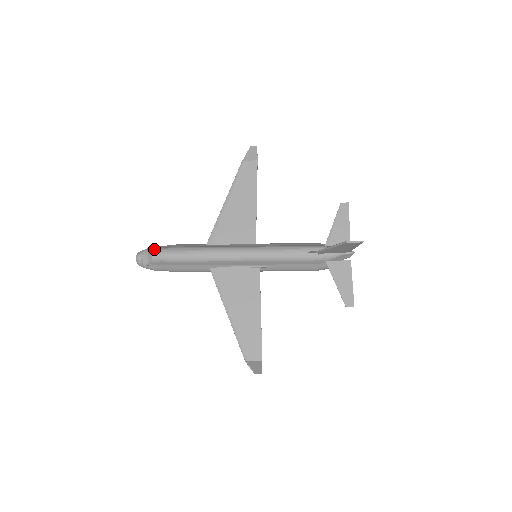
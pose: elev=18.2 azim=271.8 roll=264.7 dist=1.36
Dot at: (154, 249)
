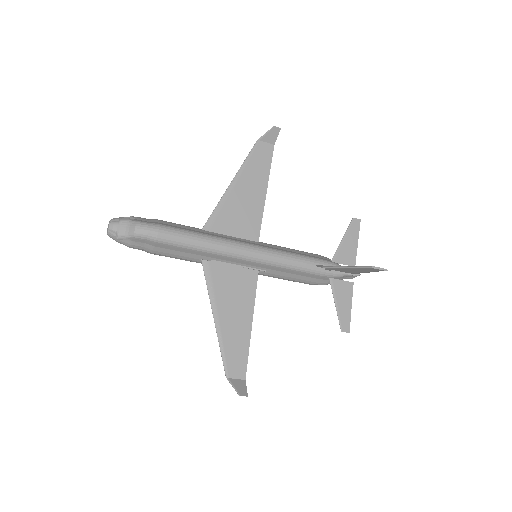
Dot at: (138, 221)
